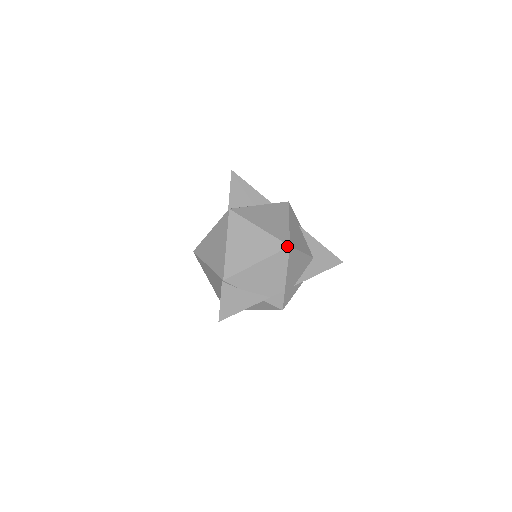
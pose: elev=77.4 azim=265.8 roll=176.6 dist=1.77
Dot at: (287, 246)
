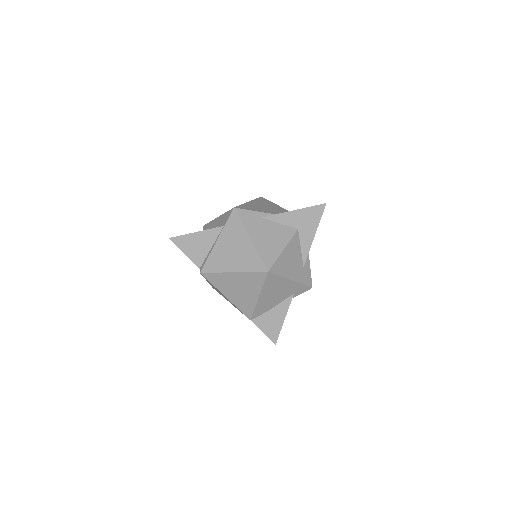
Dot at: (266, 273)
